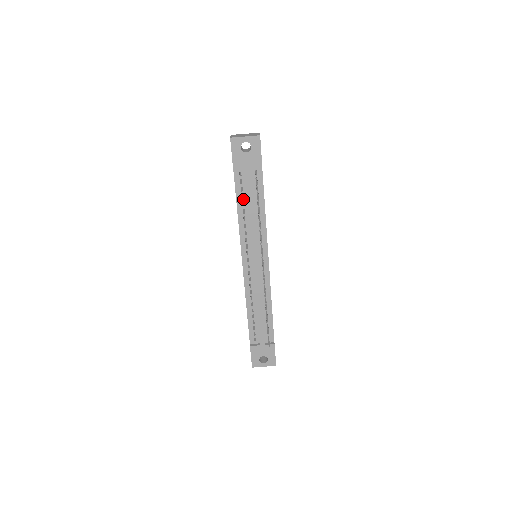
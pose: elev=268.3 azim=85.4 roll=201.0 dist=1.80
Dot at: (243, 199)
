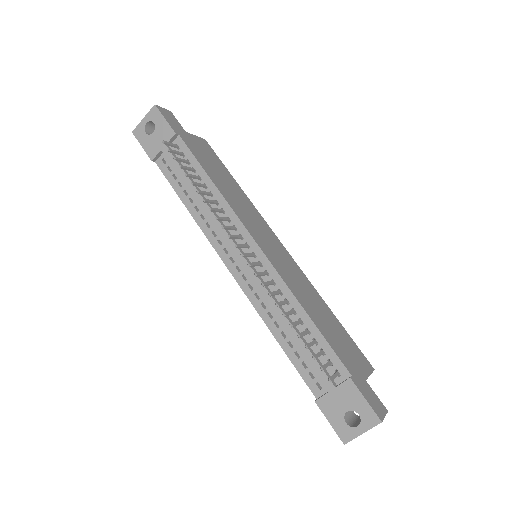
Dot at: (182, 187)
